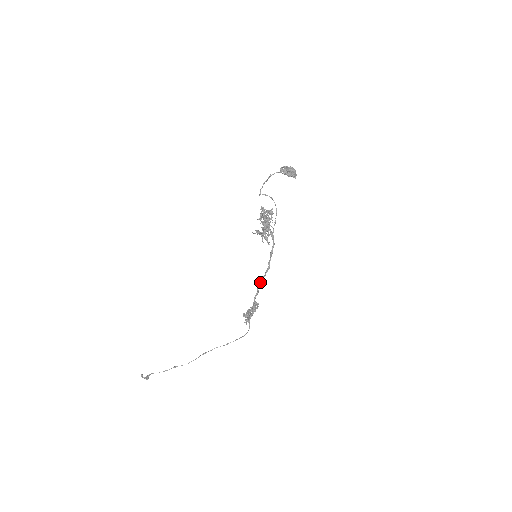
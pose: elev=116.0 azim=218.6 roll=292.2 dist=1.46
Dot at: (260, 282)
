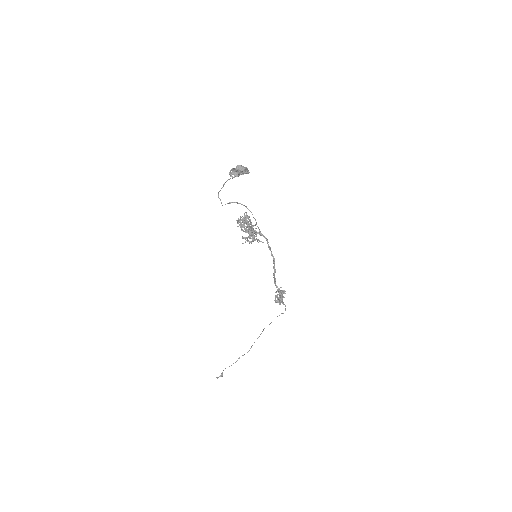
Dot at: (274, 273)
